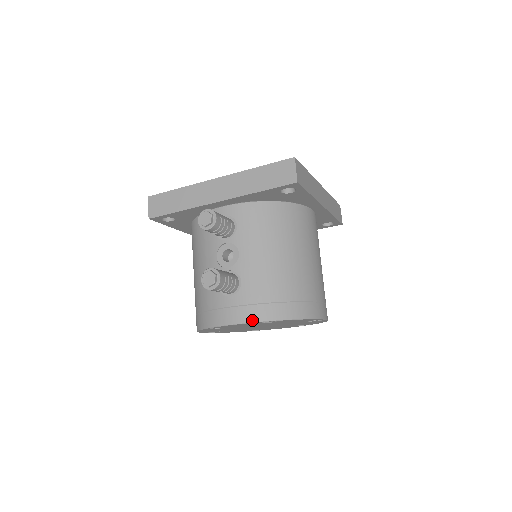
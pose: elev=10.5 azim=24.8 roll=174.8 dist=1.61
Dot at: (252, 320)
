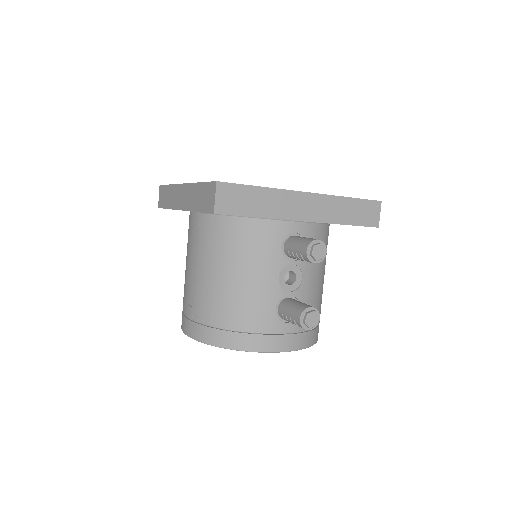
Dot at: (301, 347)
